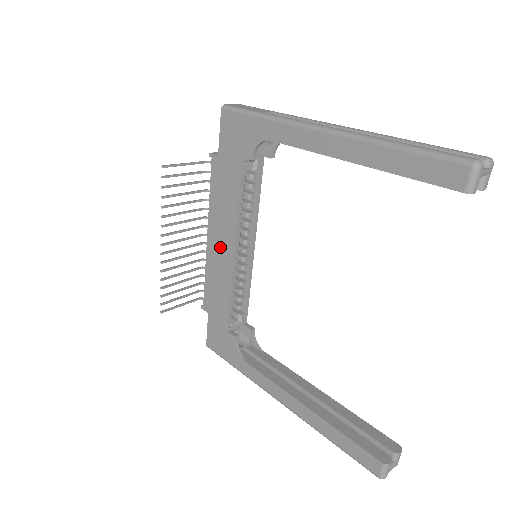
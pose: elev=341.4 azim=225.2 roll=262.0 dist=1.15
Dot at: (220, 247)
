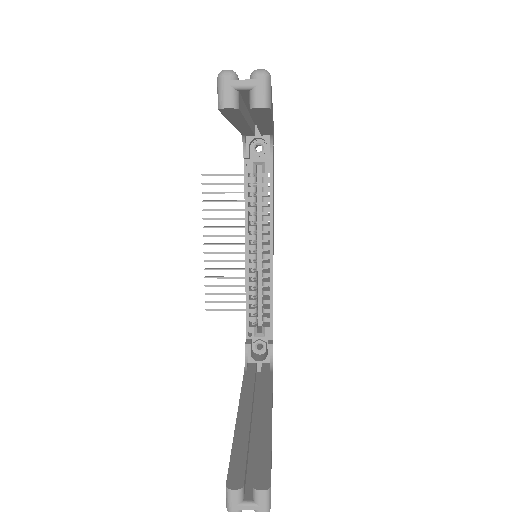
Dot at: occluded
